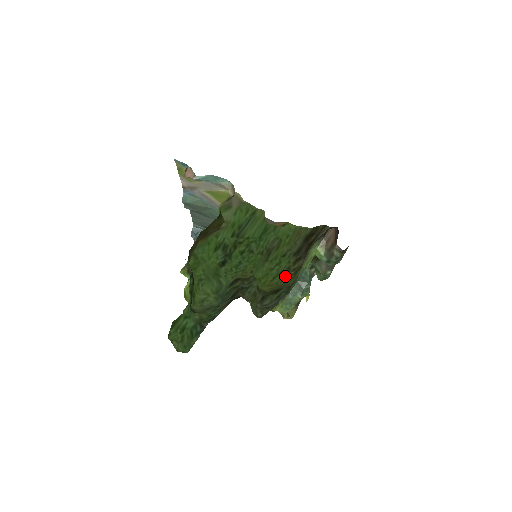
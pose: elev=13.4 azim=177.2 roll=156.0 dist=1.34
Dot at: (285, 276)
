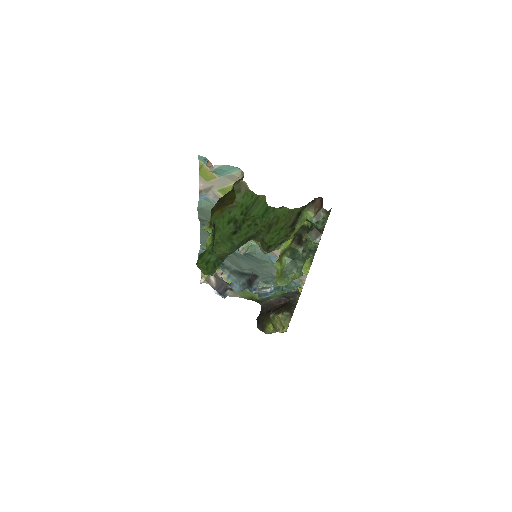
Dot at: (284, 239)
